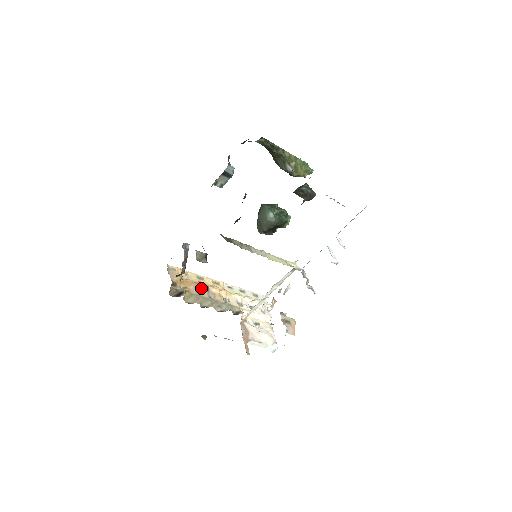
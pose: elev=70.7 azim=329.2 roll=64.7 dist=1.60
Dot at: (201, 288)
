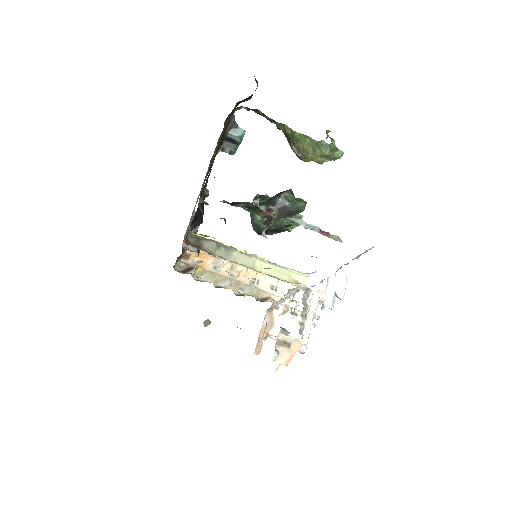
Dot at: (222, 264)
